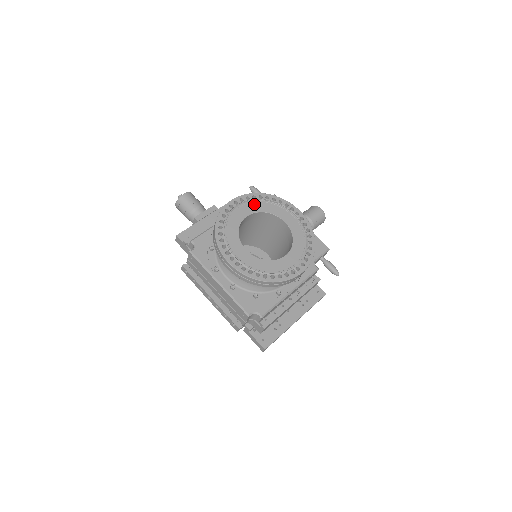
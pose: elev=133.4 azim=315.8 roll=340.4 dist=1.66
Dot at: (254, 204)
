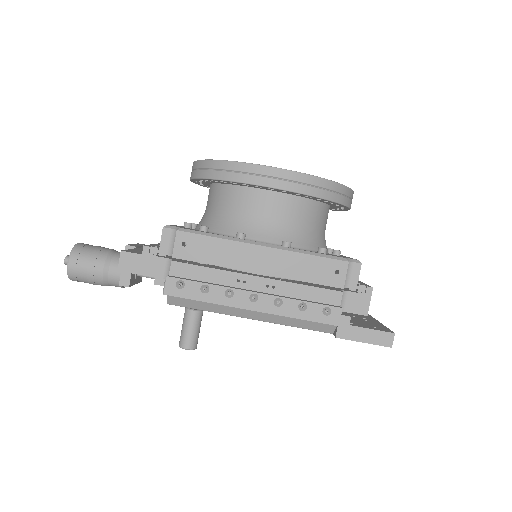
Dot at: occluded
